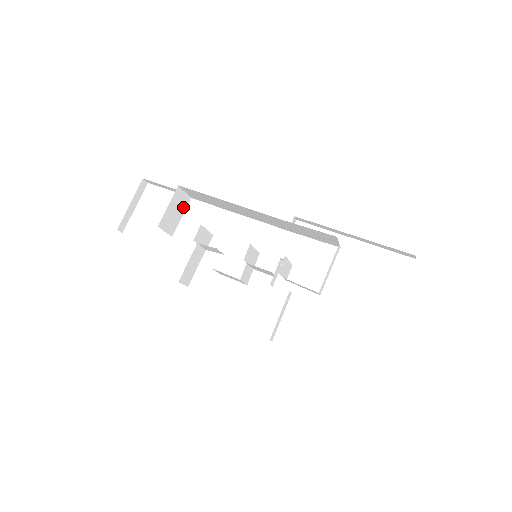
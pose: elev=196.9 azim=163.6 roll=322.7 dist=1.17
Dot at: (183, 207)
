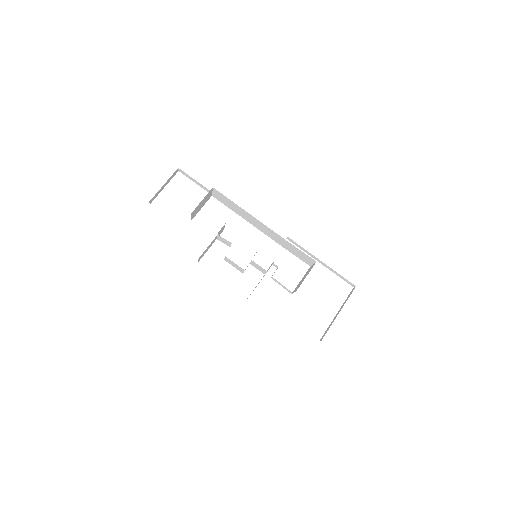
Dot at: (206, 201)
